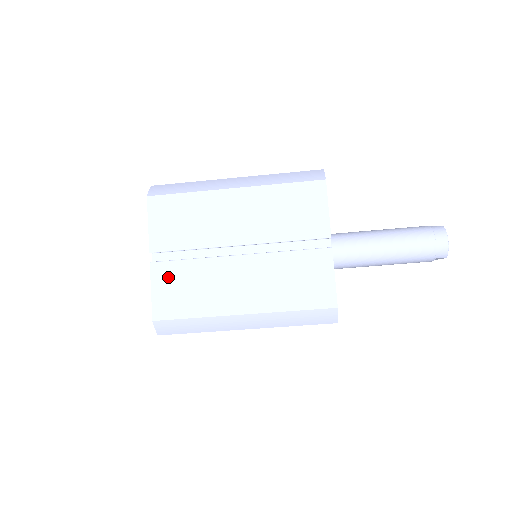
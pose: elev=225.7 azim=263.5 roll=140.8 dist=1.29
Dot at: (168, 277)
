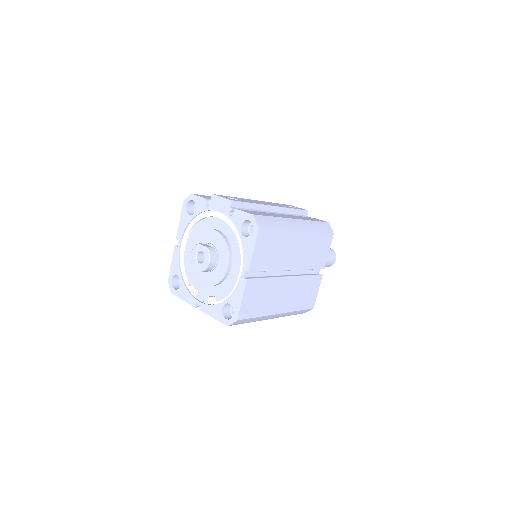
Dot at: (253, 290)
